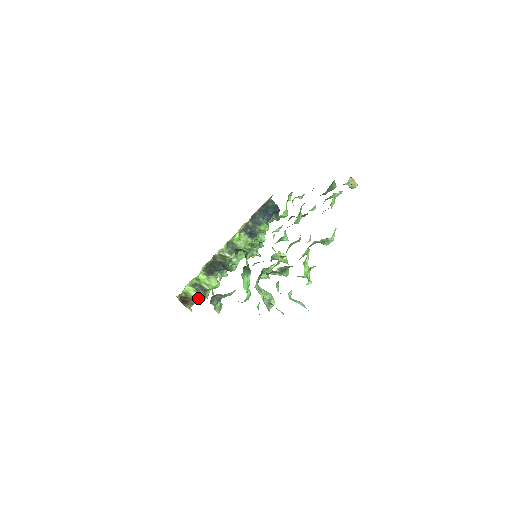
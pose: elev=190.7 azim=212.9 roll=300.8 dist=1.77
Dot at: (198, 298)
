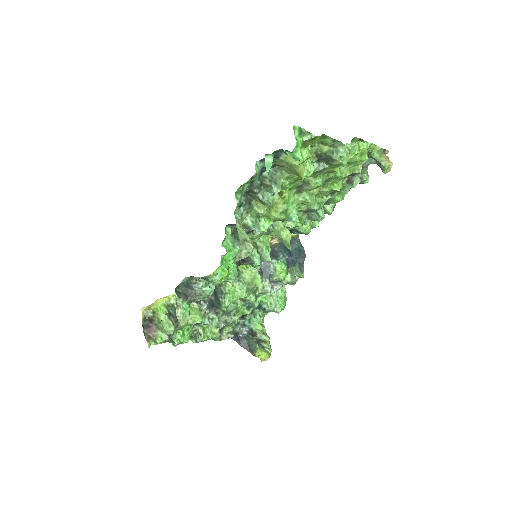
Dot at: (166, 324)
